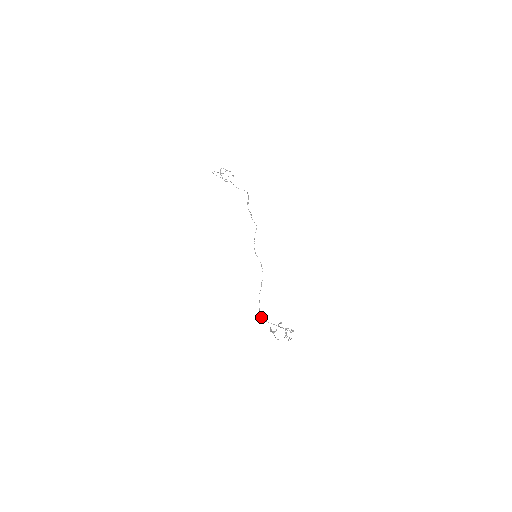
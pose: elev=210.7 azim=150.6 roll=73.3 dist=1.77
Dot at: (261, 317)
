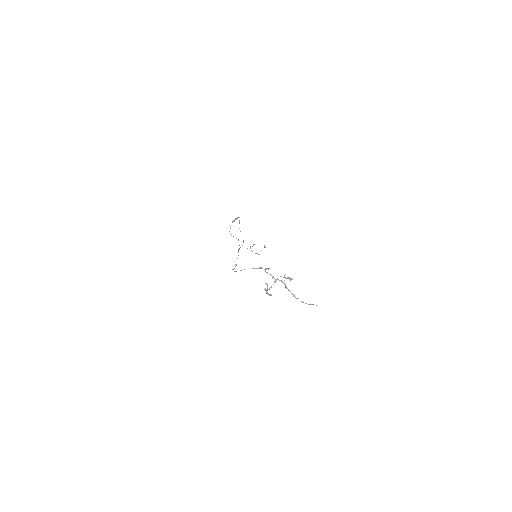
Dot at: occluded
